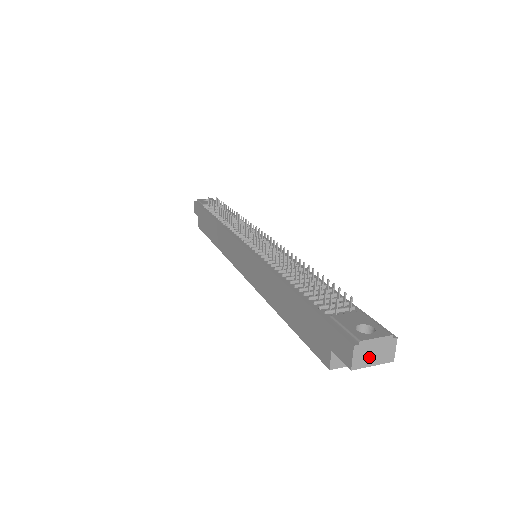
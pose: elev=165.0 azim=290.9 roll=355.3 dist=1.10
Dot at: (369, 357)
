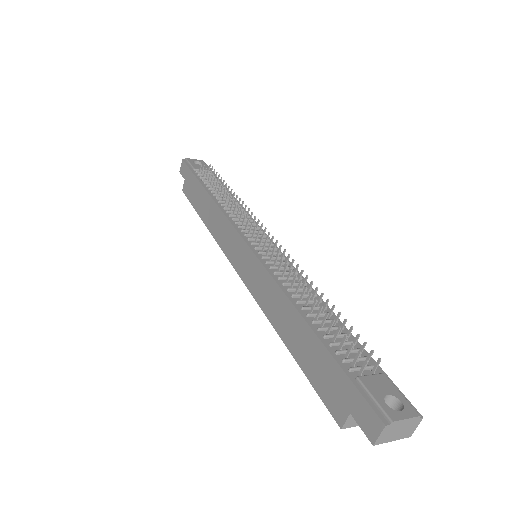
Dot at: (393, 434)
